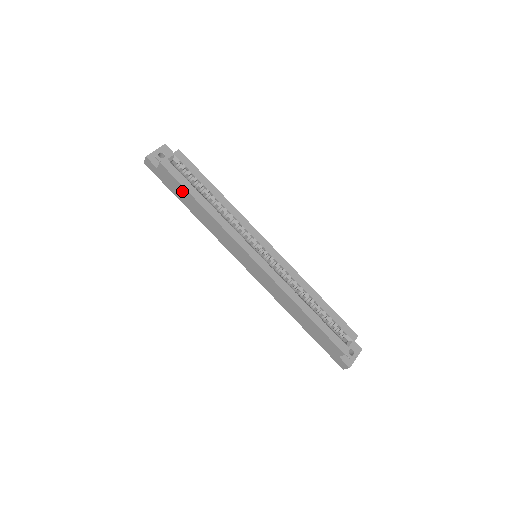
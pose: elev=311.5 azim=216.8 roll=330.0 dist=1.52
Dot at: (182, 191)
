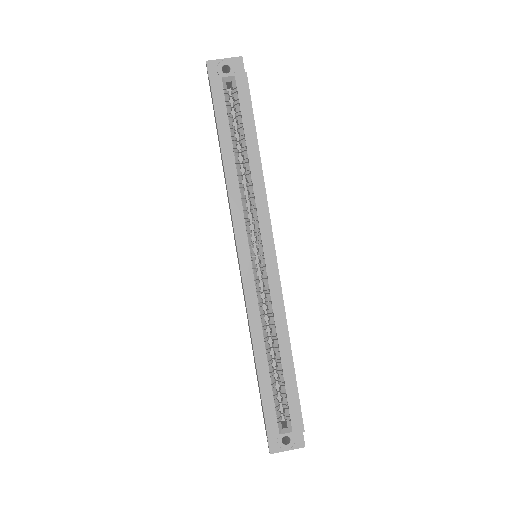
Dot at: occluded
